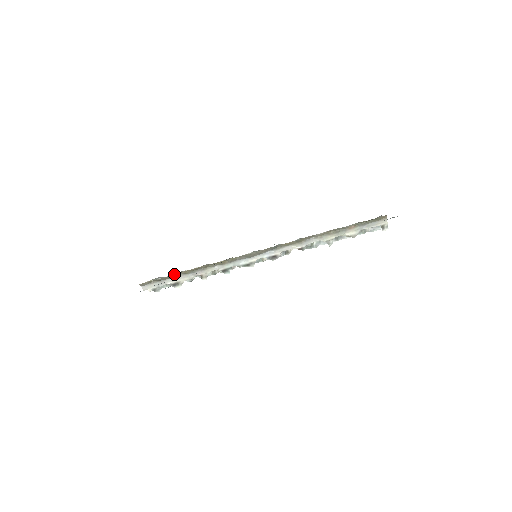
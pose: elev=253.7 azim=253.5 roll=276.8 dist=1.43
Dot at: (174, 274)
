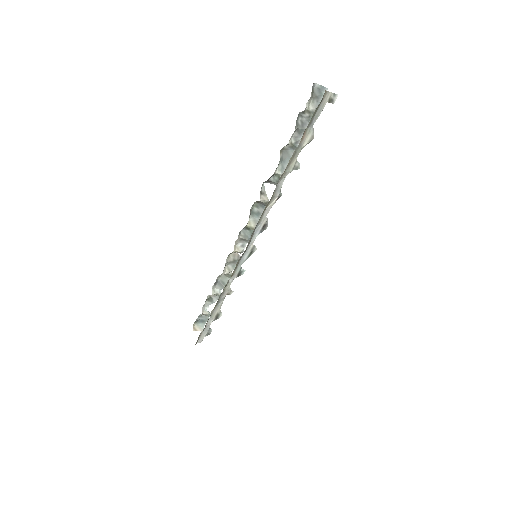
Dot at: (203, 306)
